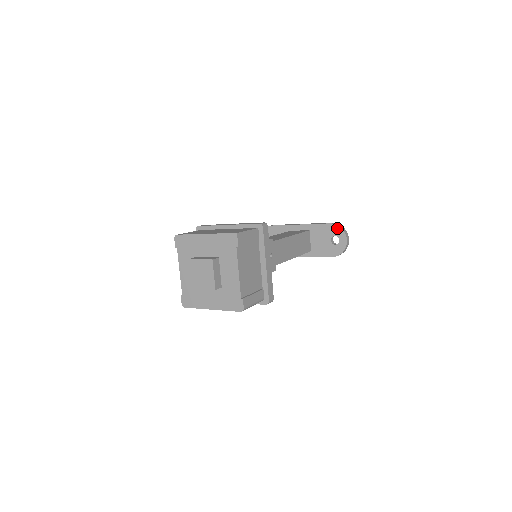
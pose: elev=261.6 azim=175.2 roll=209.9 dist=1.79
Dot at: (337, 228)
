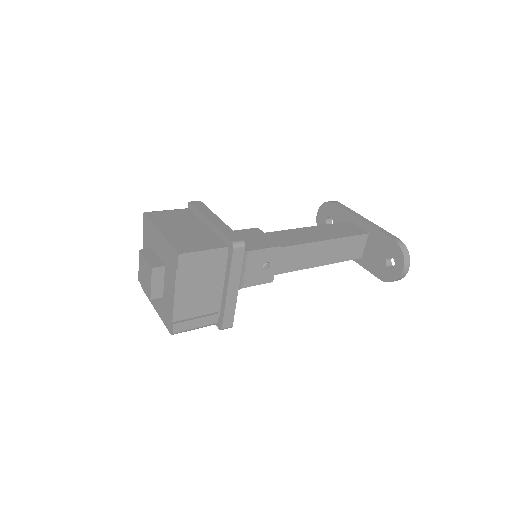
Dot at: (398, 250)
